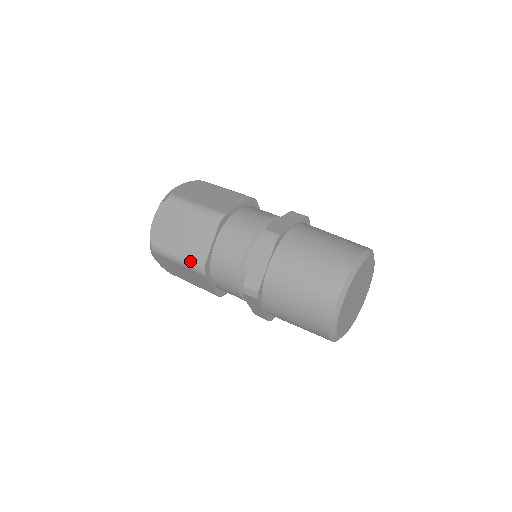
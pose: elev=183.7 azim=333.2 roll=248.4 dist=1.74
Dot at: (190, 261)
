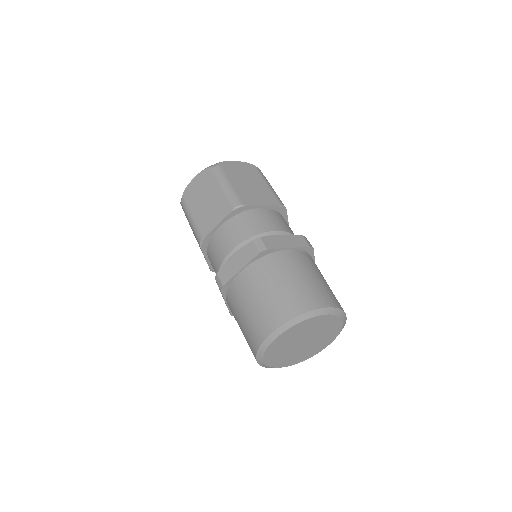
Dot at: (197, 228)
